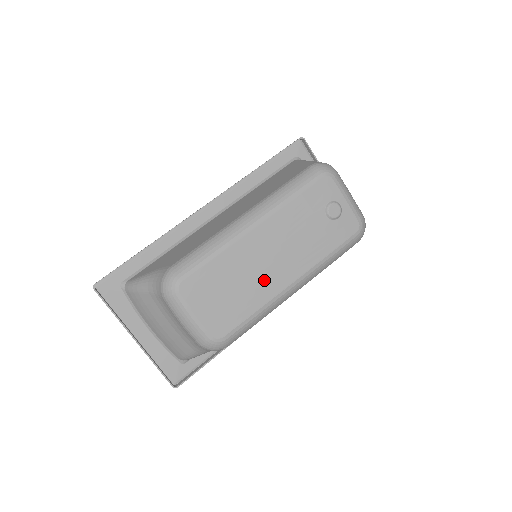
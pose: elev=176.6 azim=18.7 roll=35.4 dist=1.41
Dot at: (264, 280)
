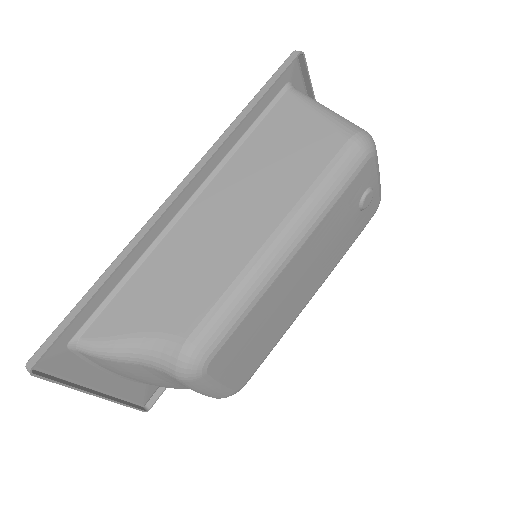
Dot at: (291, 308)
